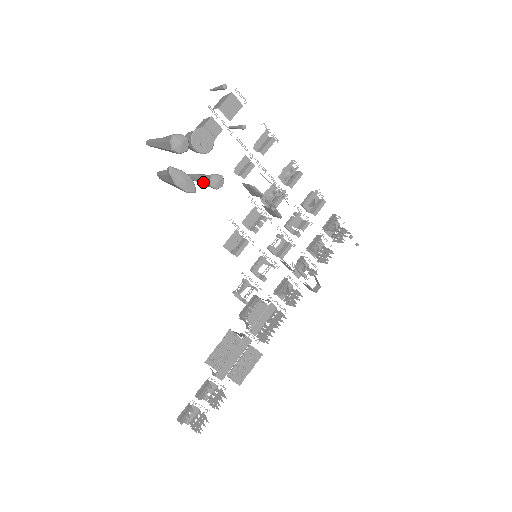
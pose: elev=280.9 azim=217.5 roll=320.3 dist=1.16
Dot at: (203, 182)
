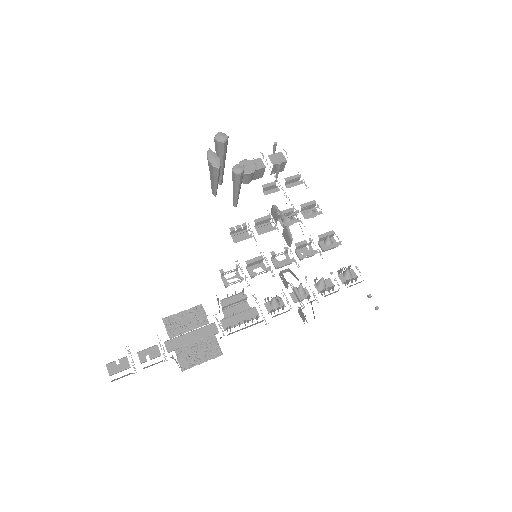
Dot at: (233, 180)
